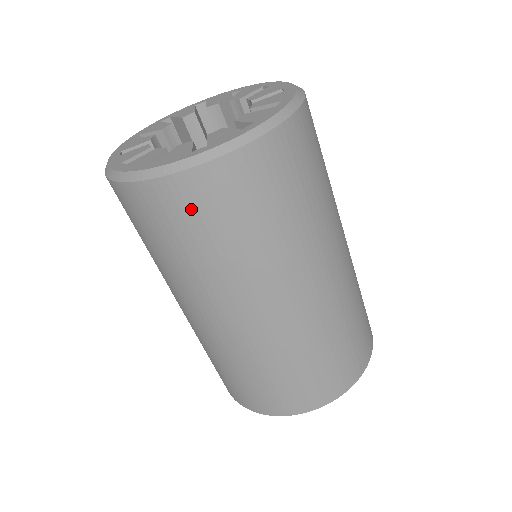
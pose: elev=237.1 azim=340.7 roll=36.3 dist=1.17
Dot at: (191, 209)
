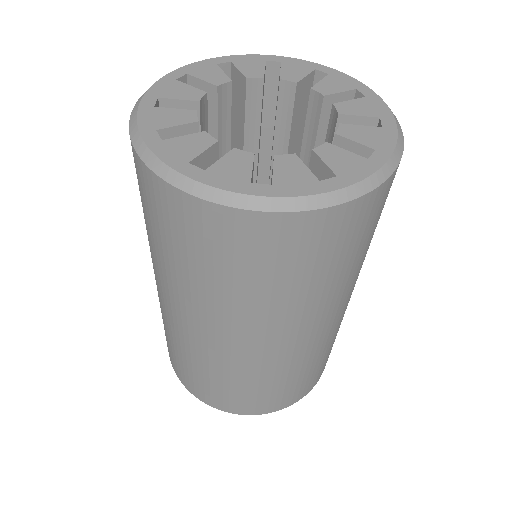
Dot at: (363, 225)
